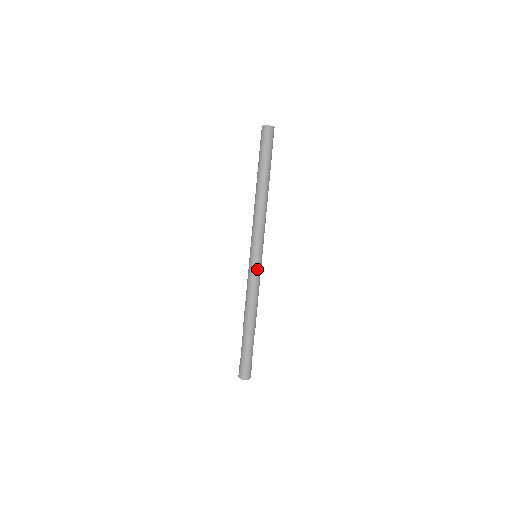
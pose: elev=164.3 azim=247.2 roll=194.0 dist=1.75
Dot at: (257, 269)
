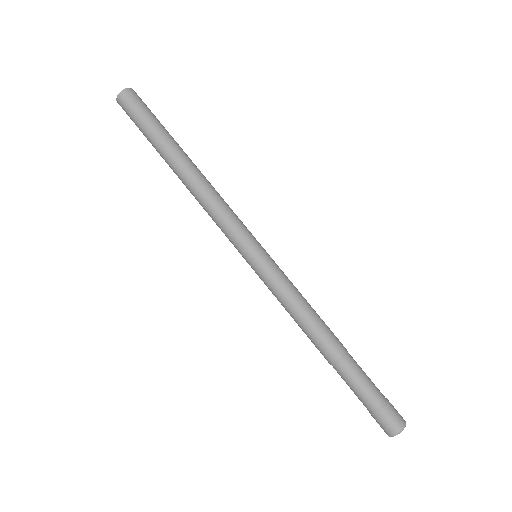
Dot at: (268, 273)
